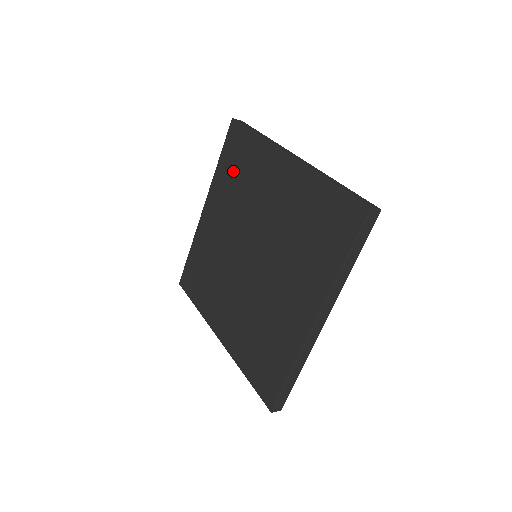
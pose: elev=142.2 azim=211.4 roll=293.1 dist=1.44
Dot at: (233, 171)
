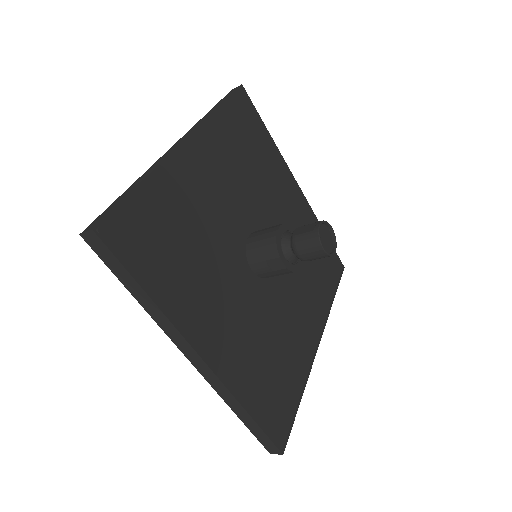
Dot at: occluded
